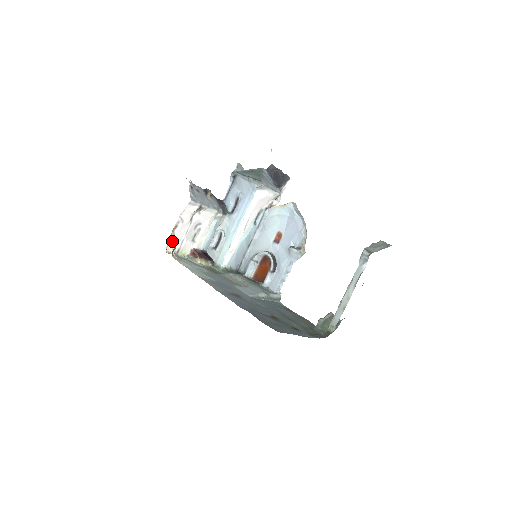
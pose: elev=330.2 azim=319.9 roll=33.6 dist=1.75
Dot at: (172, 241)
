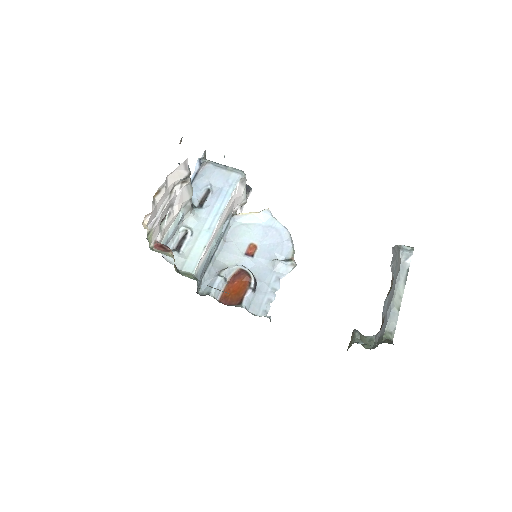
Dot at: (152, 211)
